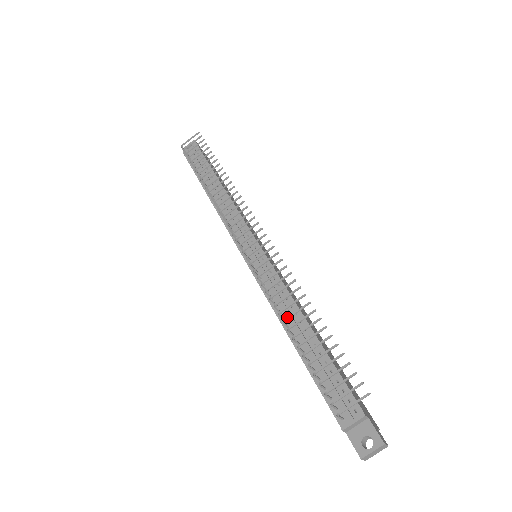
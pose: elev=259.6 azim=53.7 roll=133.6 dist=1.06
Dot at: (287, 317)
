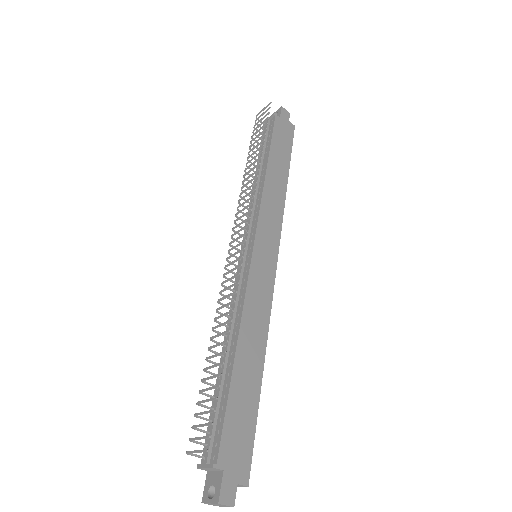
Dot at: (212, 336)
